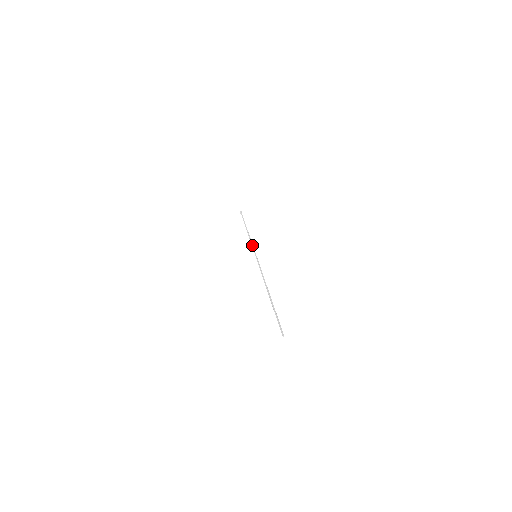
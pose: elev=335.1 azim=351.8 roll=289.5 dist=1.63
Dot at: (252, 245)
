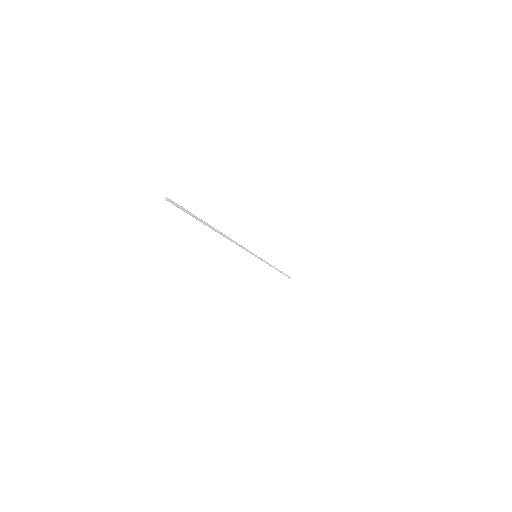
Dot at: (264, 260)
